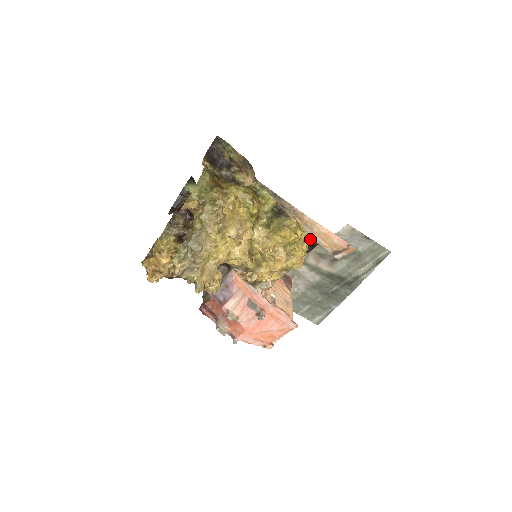
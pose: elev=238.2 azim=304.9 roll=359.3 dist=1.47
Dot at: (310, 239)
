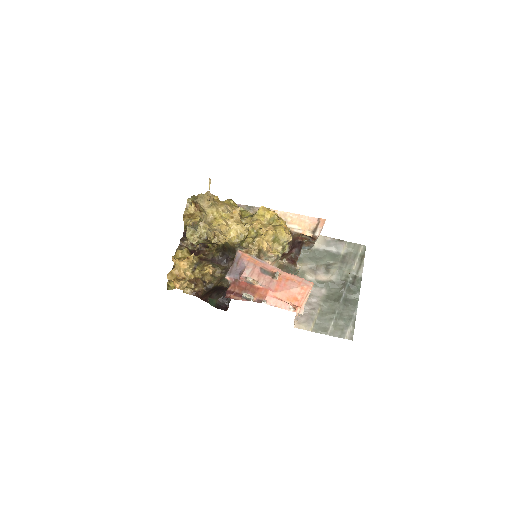
Dot at: (290, 232)
